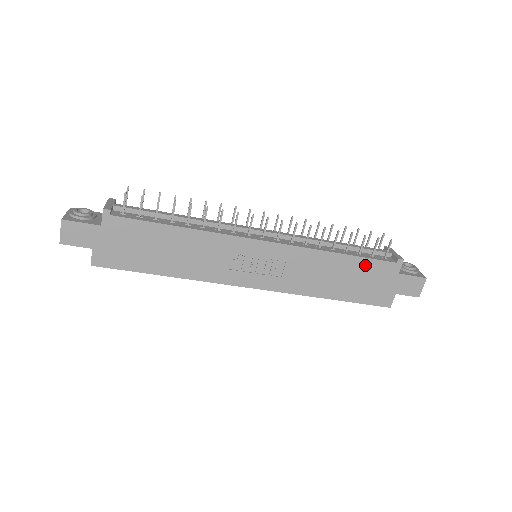
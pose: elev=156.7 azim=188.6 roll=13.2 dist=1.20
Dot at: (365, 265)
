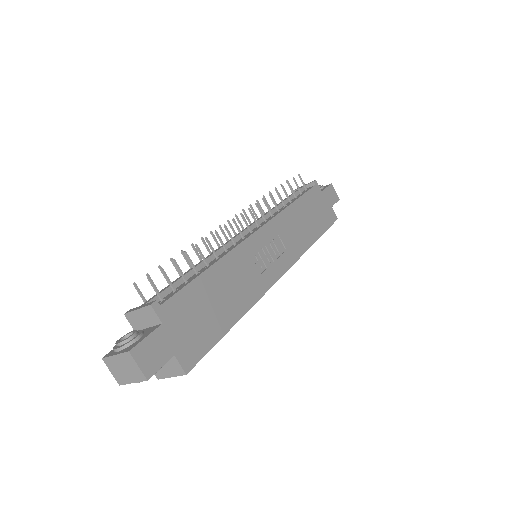
Dot at: (307, 200)
